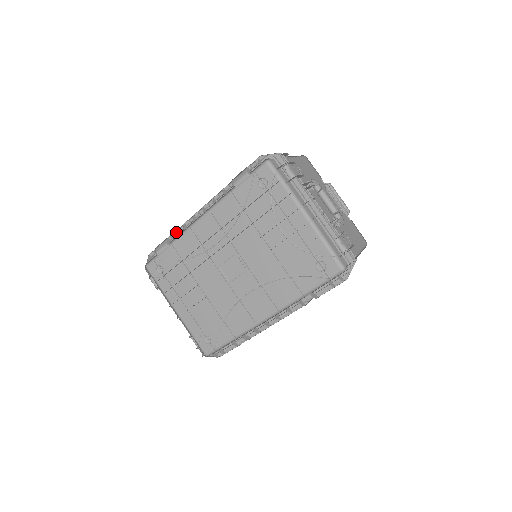
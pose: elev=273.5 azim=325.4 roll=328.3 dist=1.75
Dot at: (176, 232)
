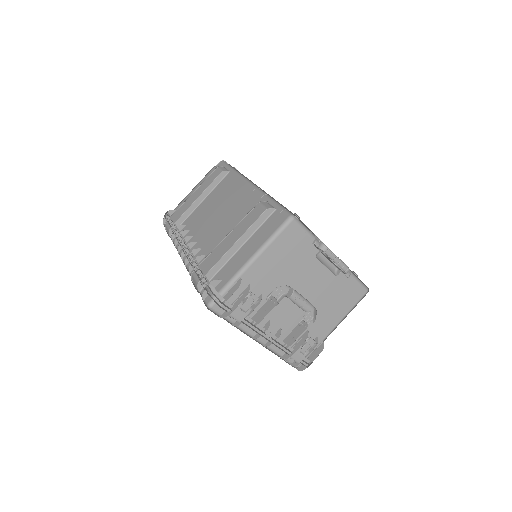
Dot at: (173, 231)
